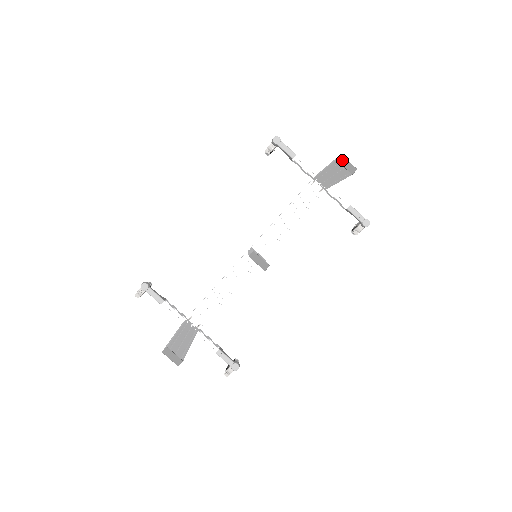
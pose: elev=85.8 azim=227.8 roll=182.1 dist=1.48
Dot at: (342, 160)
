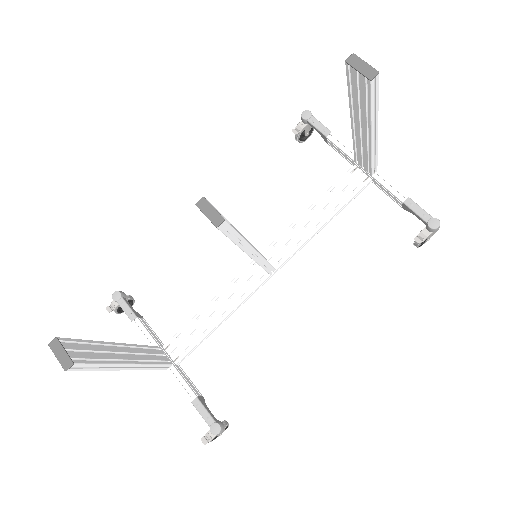
Dot at: (354, 61)
